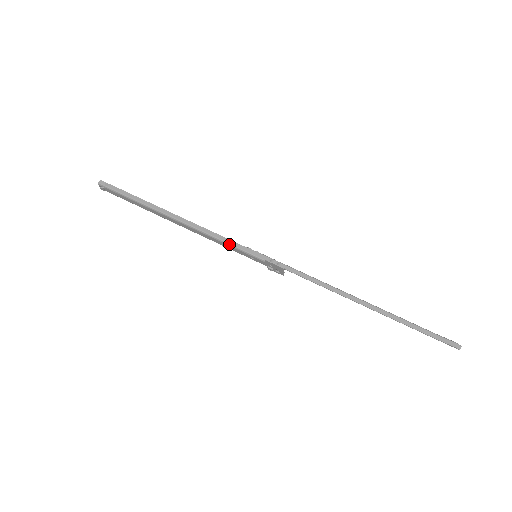
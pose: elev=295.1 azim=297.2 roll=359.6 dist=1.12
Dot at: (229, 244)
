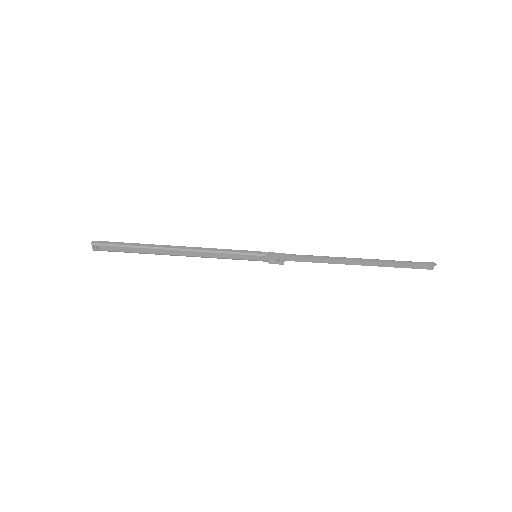
Dot at: (231, 252)
